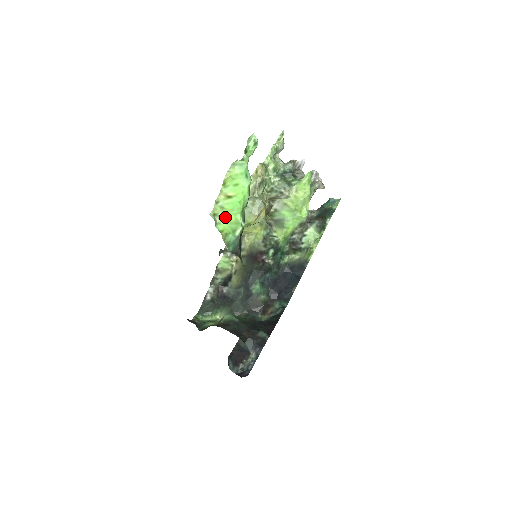
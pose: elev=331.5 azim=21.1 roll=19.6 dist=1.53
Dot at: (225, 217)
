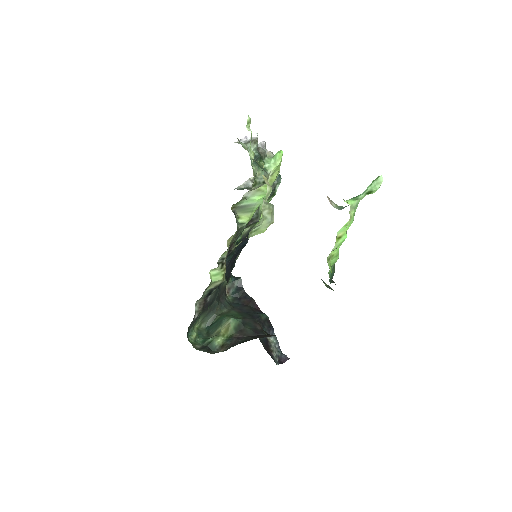
Dot at: (331, 257)
